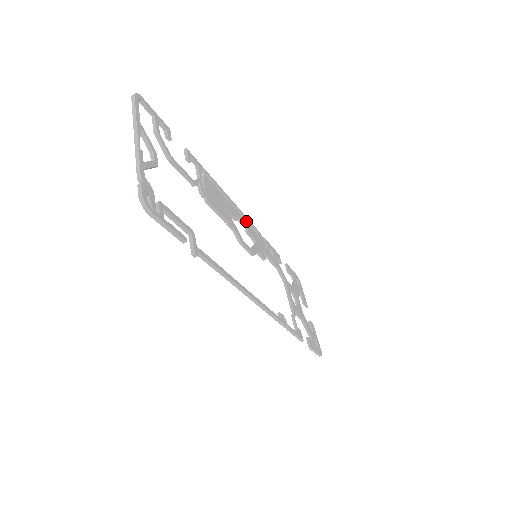
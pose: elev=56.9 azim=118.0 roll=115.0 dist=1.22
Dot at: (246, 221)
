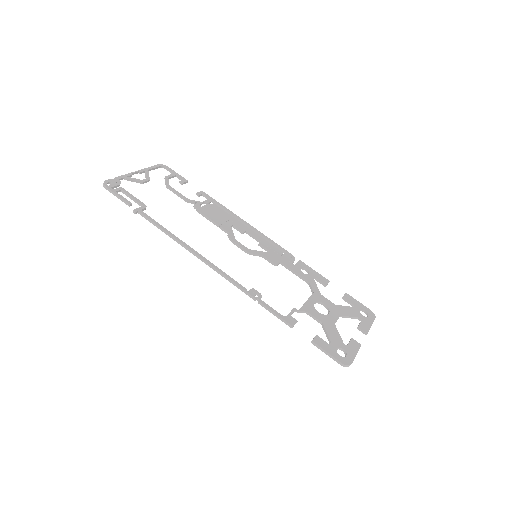
Dot at: (270, 242)
